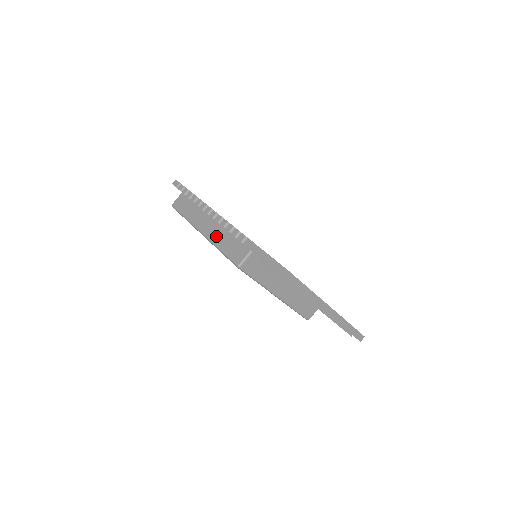
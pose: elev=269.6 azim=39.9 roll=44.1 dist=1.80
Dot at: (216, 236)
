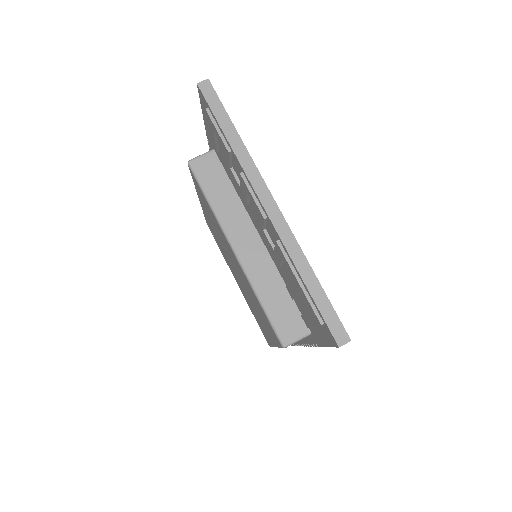
Dot at: occluded
